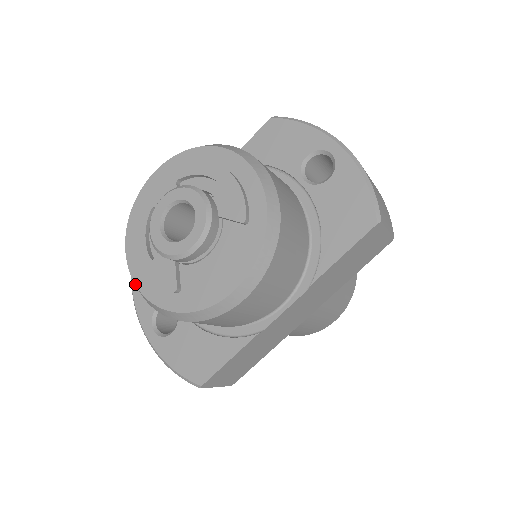
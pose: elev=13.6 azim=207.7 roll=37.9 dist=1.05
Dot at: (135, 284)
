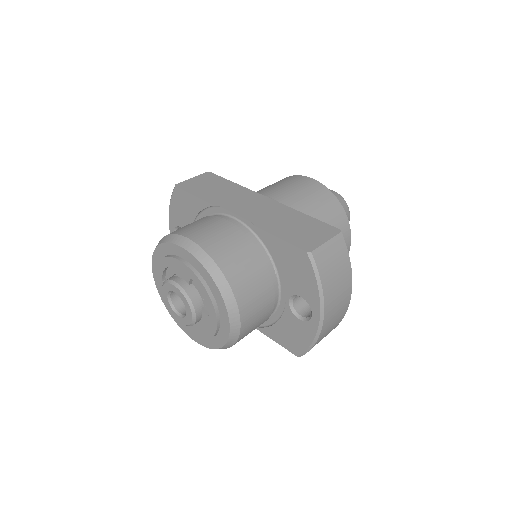
Dot at: (152, 272)
